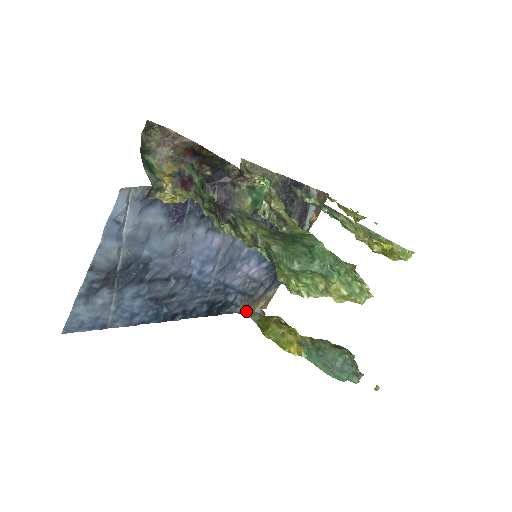
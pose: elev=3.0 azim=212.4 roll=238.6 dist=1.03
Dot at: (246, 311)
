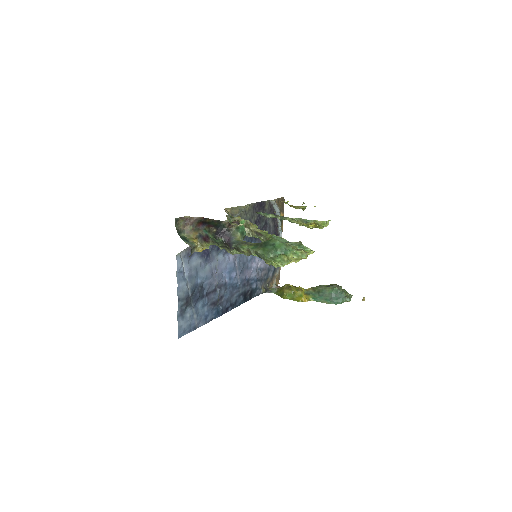
Dot at: (267, 290)
